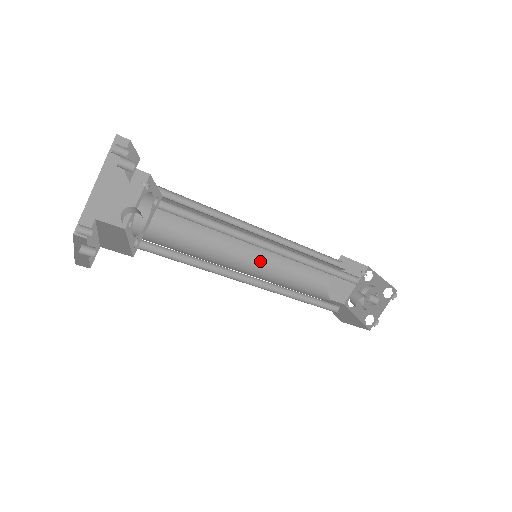
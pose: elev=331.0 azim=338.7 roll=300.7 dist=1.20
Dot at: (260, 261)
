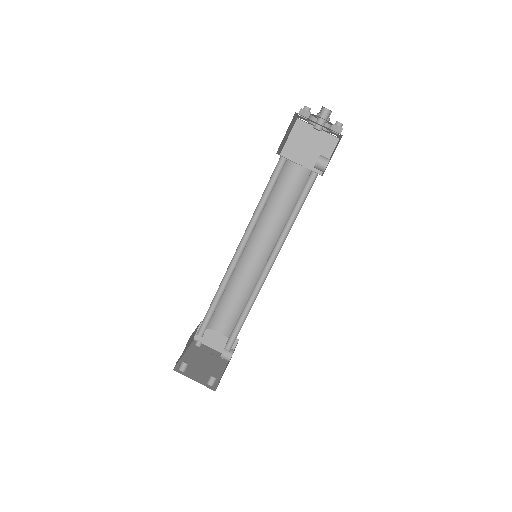
Dot at: occluded
